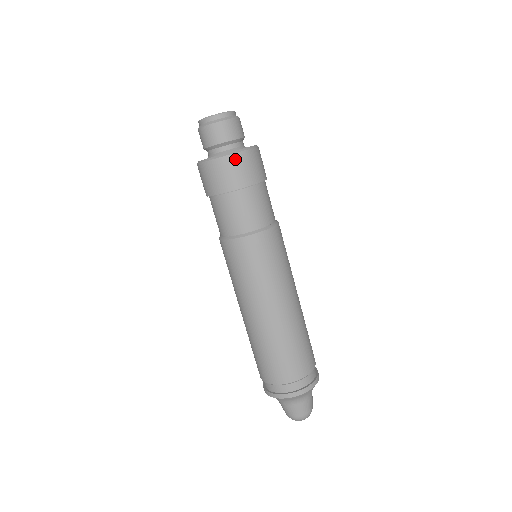
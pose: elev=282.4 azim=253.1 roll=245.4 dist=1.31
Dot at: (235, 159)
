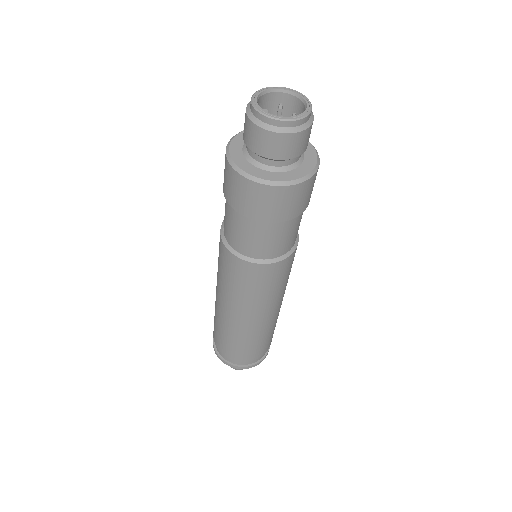
Dot at: (274, 192)
